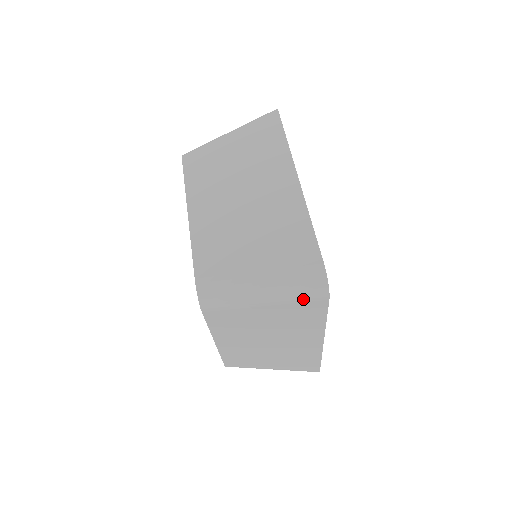
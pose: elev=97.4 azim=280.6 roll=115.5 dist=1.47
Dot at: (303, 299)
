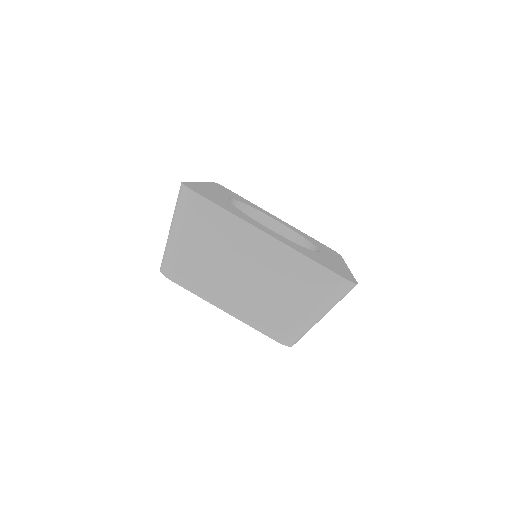
Dot at: (344, 296)
